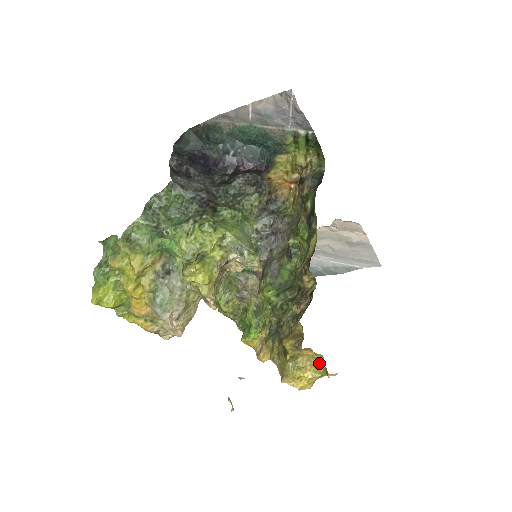
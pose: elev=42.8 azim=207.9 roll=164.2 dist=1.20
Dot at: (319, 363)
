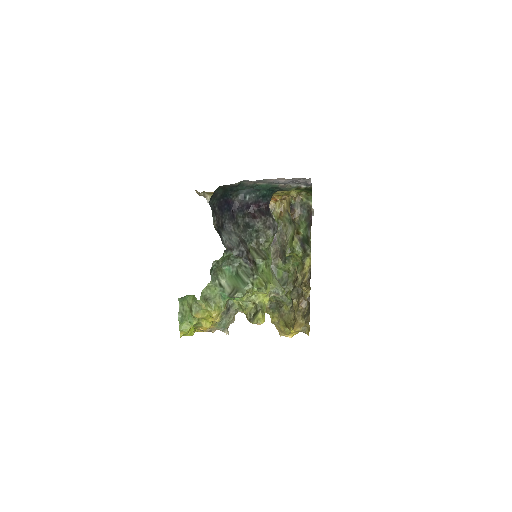
Dot at: occluded
